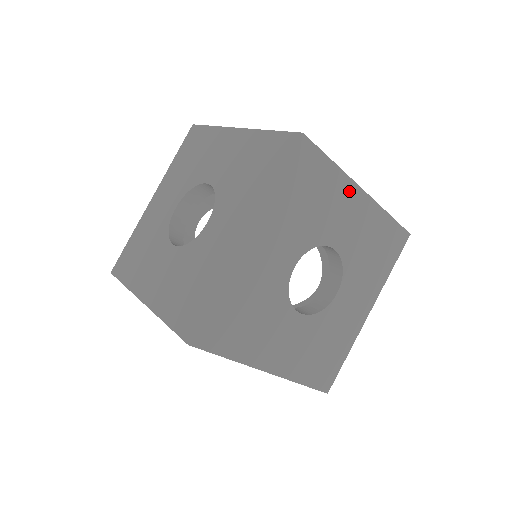
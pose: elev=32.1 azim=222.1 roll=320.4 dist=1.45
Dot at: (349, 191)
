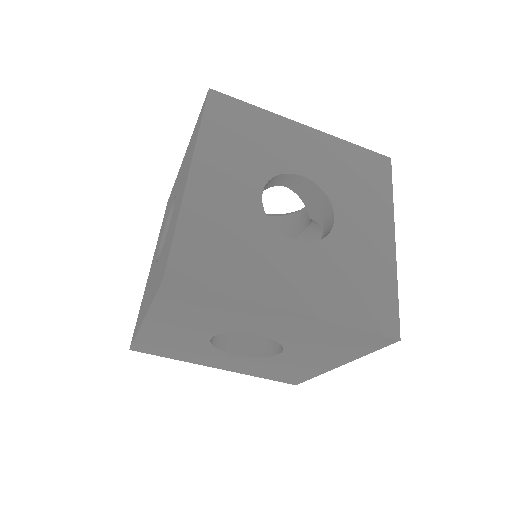
Dot at: (287, 127)
